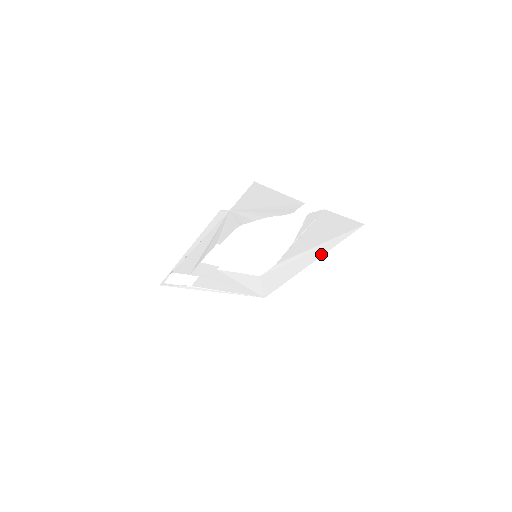
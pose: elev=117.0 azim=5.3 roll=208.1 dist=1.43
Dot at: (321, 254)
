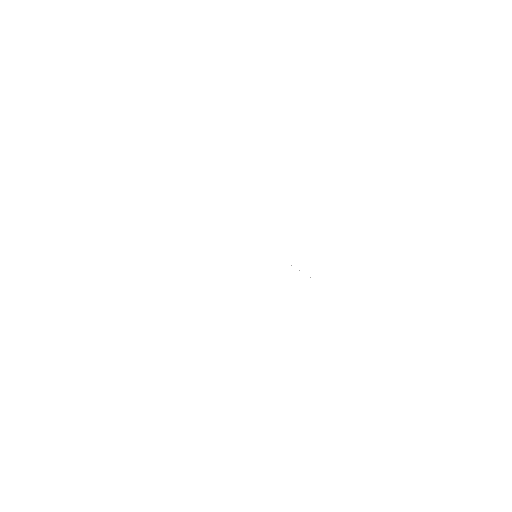
Dot at: occluded
